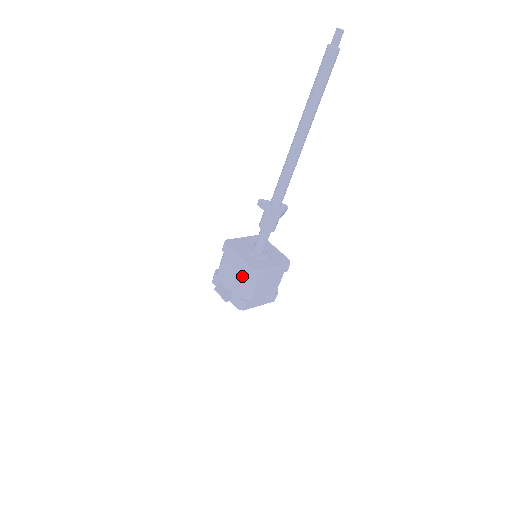
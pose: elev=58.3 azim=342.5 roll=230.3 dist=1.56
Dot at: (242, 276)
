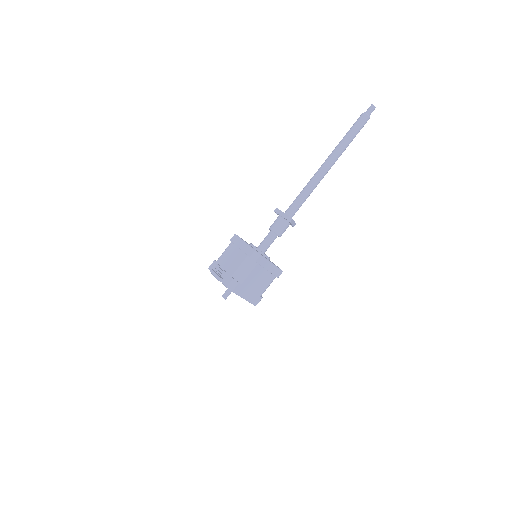
Dot at: (244, 258)
